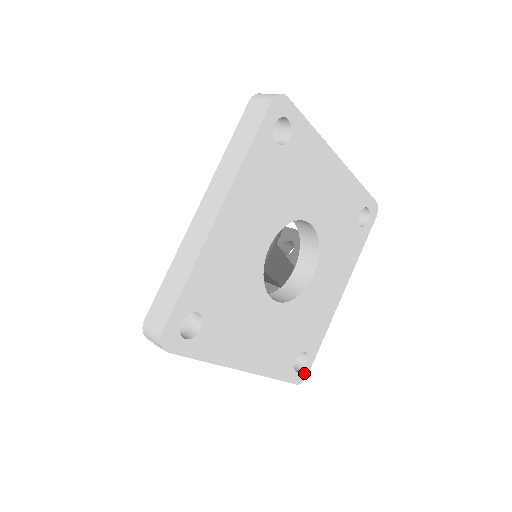
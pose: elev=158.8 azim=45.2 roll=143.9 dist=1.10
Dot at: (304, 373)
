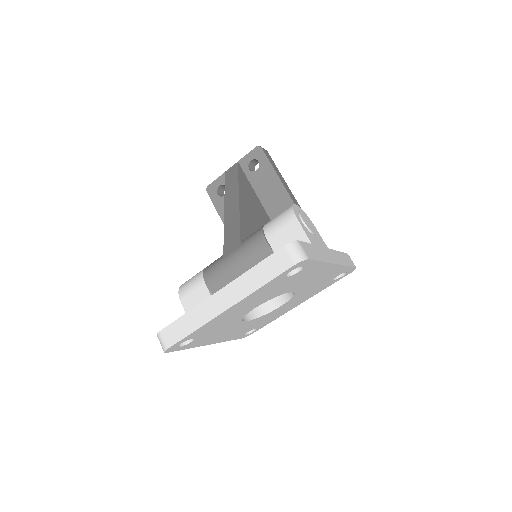
Dot at: (250, 334)
